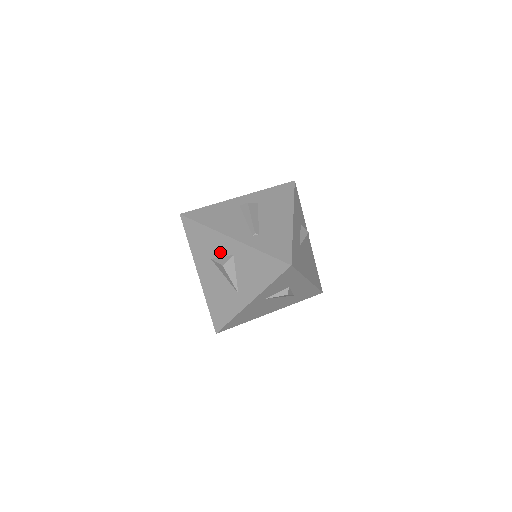
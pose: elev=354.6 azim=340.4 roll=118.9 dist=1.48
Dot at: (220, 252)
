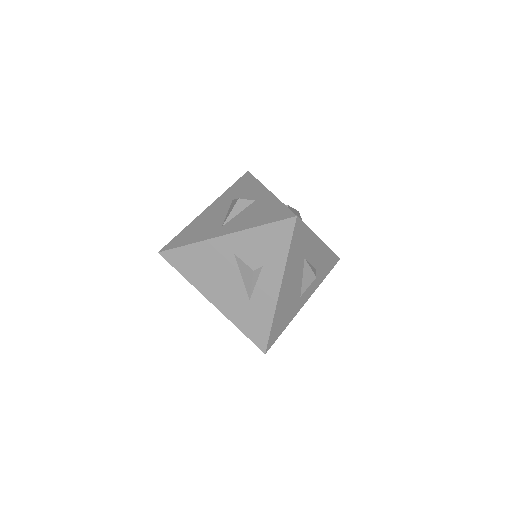
Dot at: (247, 197)
